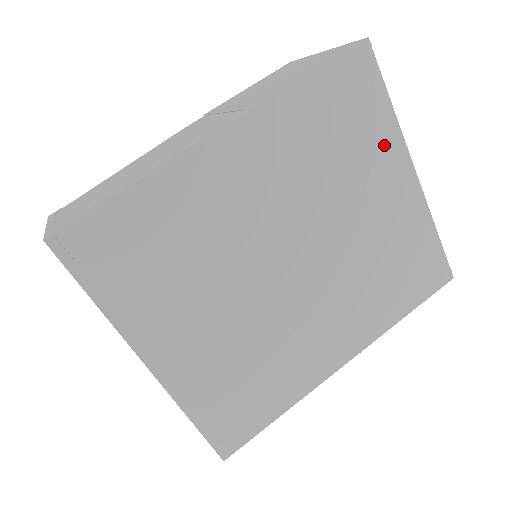
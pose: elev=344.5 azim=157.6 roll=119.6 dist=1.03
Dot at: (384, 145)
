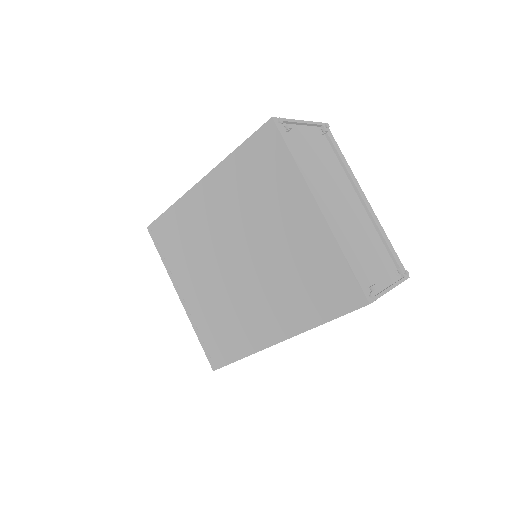
Dot at: (291, 187)
